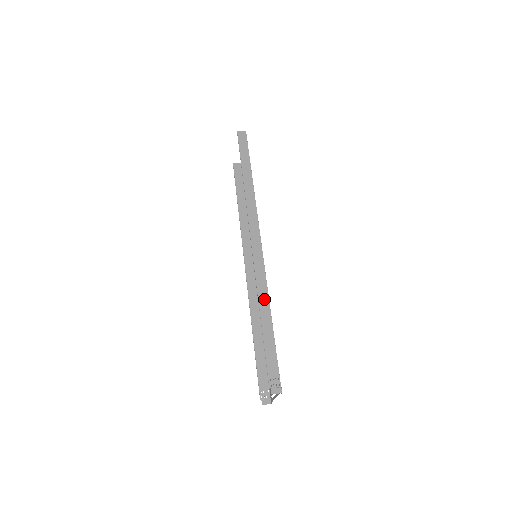
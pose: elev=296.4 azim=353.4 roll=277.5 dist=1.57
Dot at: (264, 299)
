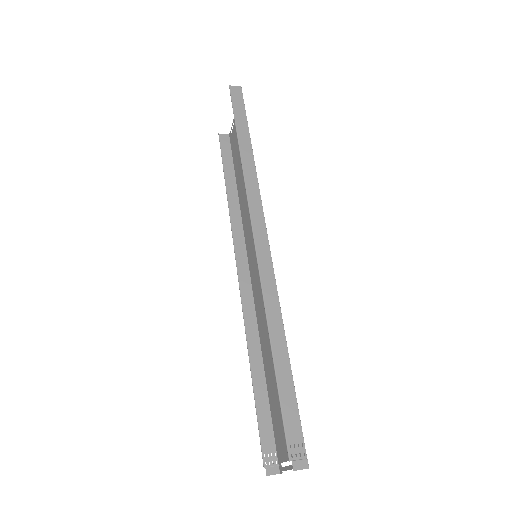
Dot at: (275, 319)
